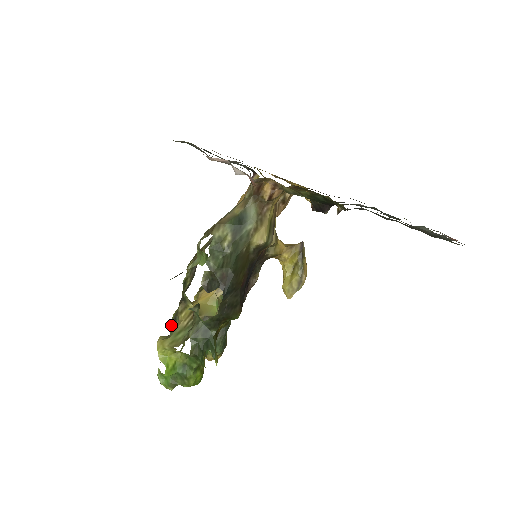
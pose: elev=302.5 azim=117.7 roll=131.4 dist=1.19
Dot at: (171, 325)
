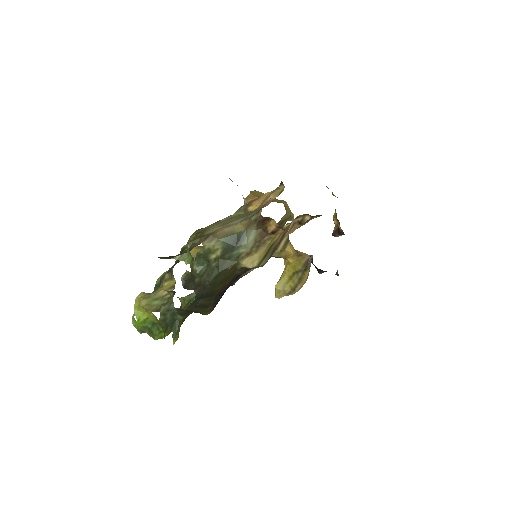
Dot at: (157, 283)
